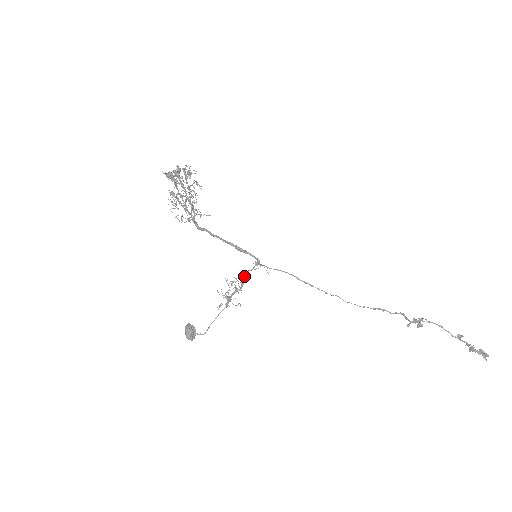
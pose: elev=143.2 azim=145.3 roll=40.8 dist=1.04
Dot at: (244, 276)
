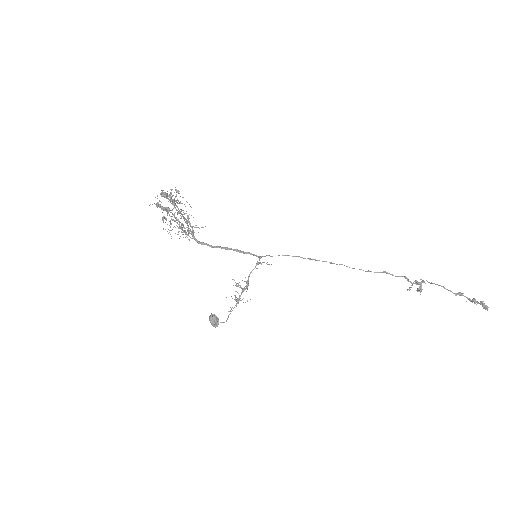
Dot at: (248, 278)
